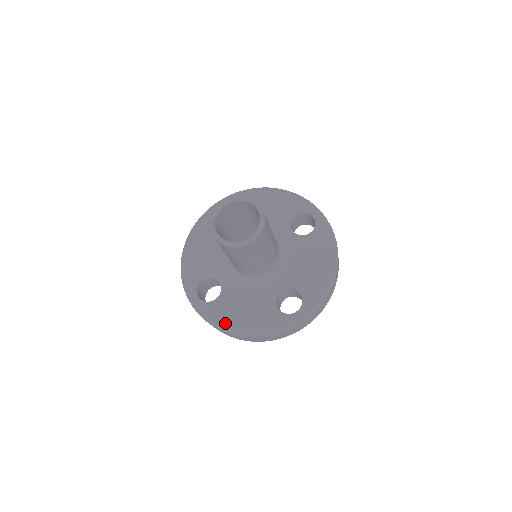
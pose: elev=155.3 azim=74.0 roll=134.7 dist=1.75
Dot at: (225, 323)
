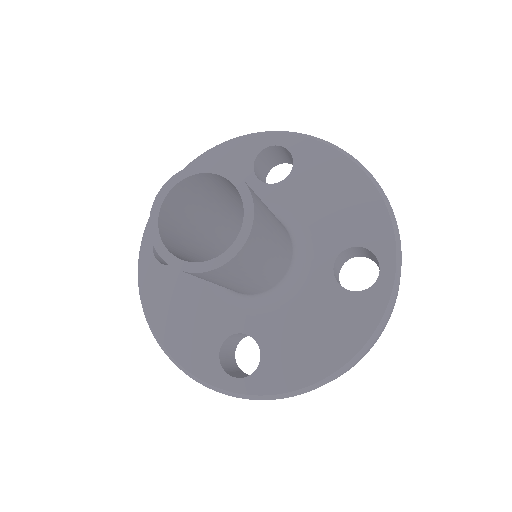
Dot at: (151, 305)
